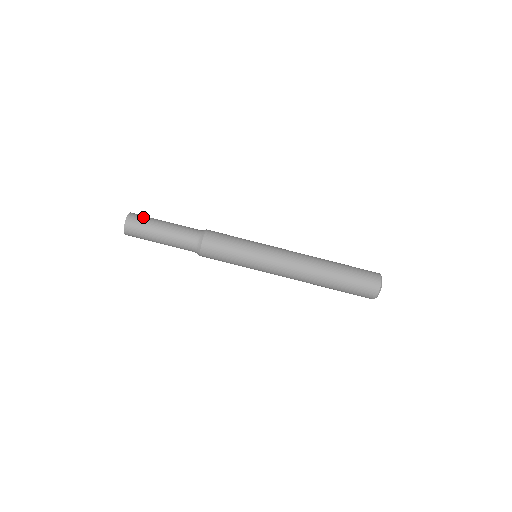
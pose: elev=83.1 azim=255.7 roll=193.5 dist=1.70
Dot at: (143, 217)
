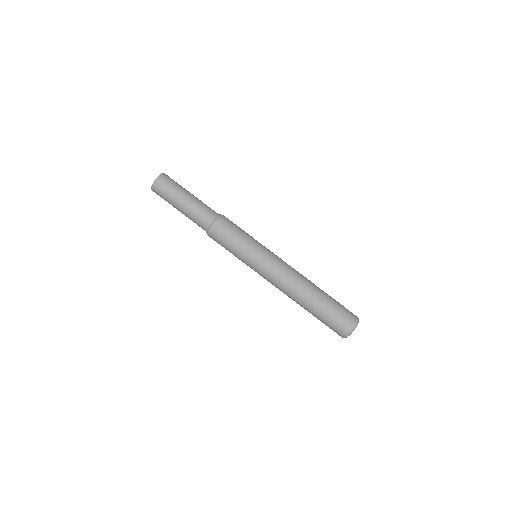
Dot at: occluded
